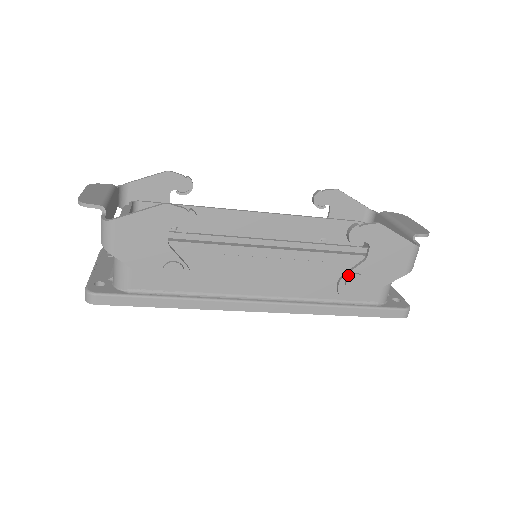
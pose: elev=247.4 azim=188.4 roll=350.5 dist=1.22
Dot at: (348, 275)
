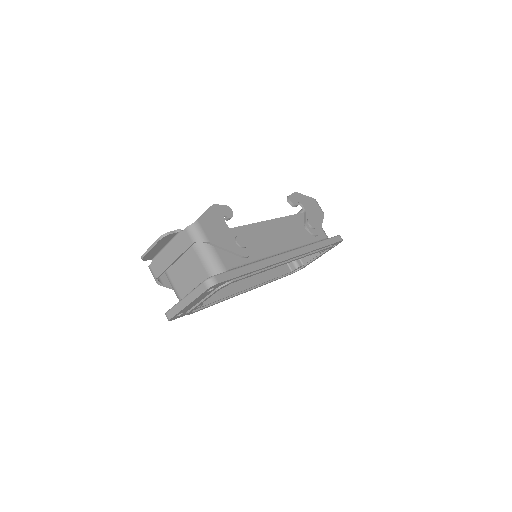
Dot at: (306, 221)
